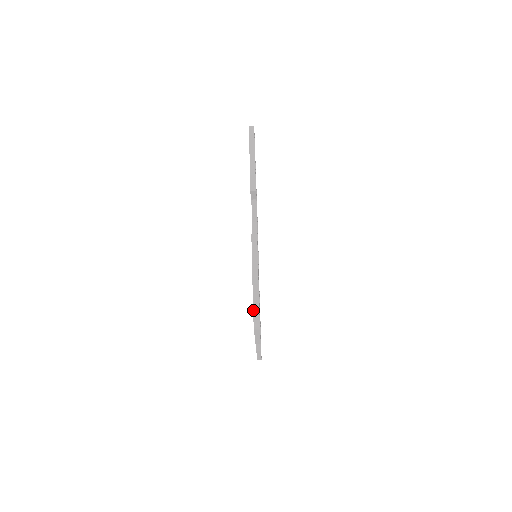
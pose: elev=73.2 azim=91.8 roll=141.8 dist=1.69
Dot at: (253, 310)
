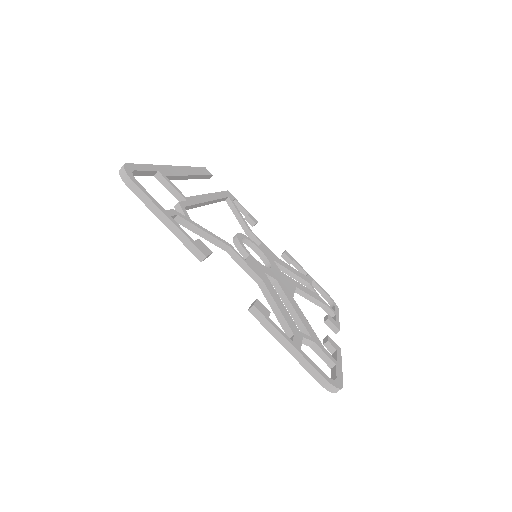
Dot at: occluded
